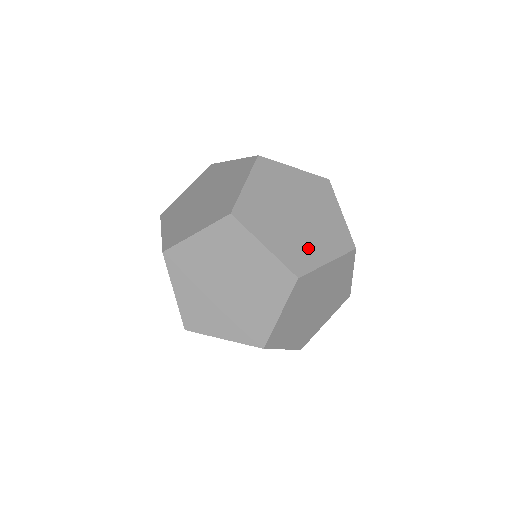
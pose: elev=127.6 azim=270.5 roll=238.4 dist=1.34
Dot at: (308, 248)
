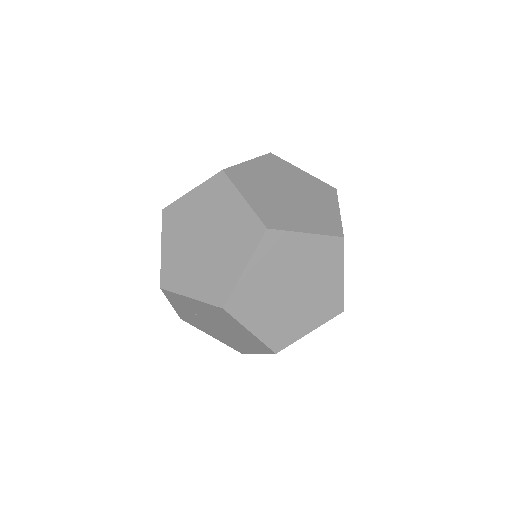
Dot at: (322, 212)
